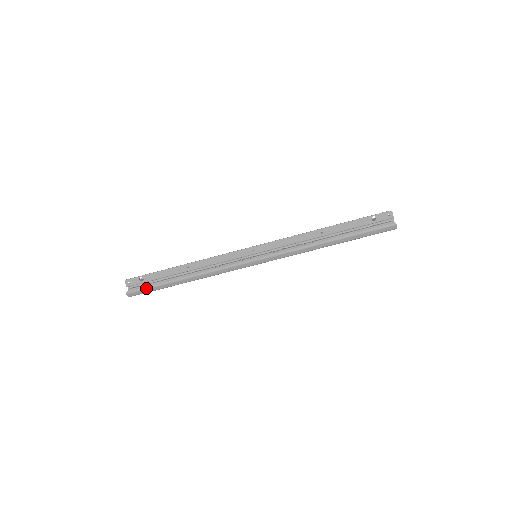
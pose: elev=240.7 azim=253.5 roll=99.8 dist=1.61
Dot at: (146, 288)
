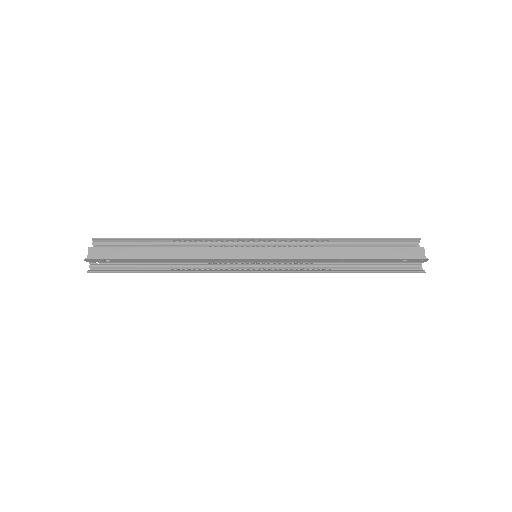
Dot at: occluded
